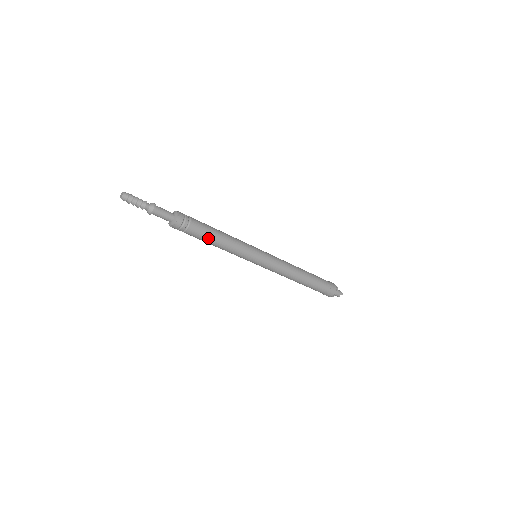
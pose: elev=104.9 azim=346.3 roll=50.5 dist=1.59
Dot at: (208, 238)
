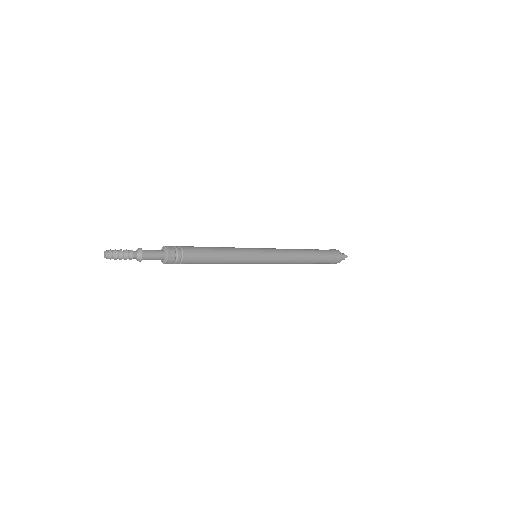
Dot at: (205, 260)
